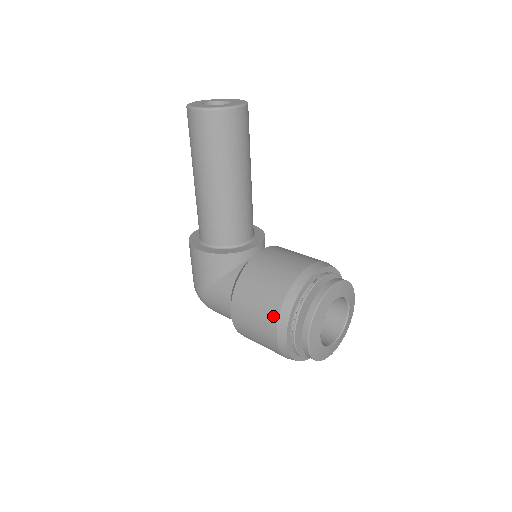
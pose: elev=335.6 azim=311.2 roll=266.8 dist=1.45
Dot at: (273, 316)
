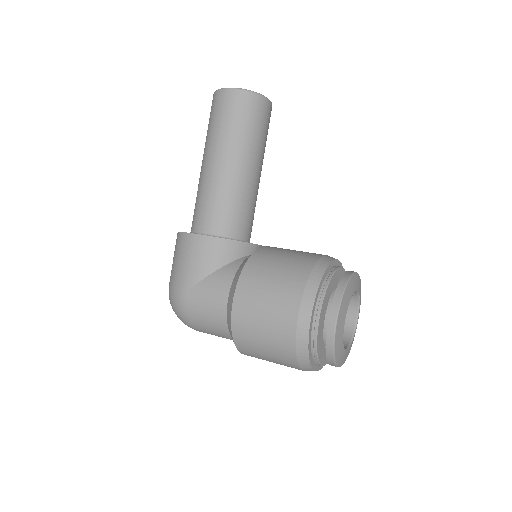
Dot at: (296, 292)
